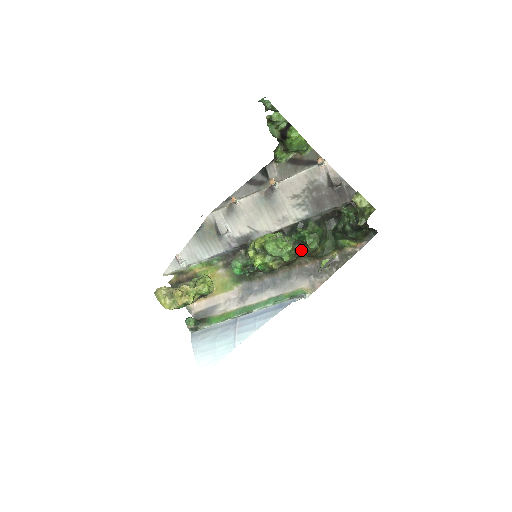
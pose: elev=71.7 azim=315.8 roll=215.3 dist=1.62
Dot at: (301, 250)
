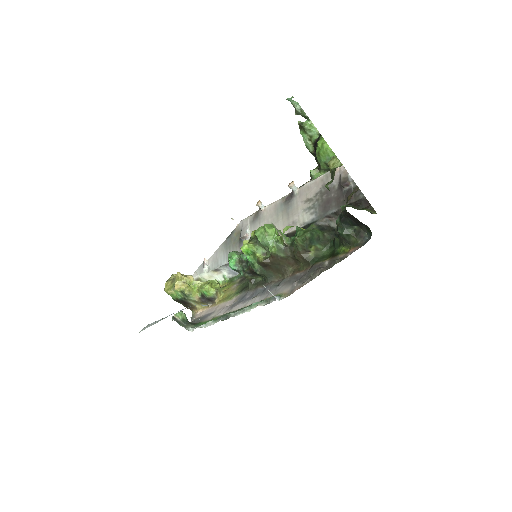
Dot at: (293, 249)
